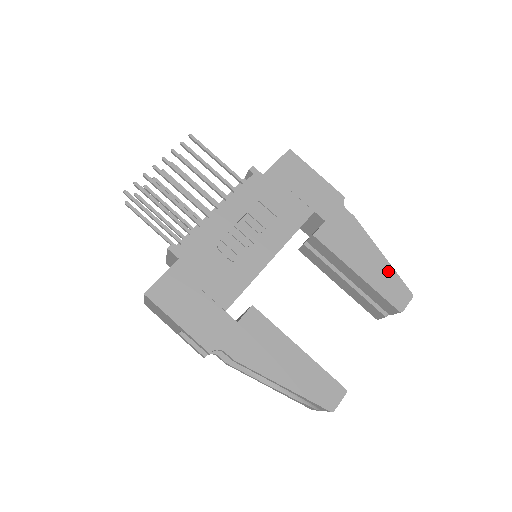
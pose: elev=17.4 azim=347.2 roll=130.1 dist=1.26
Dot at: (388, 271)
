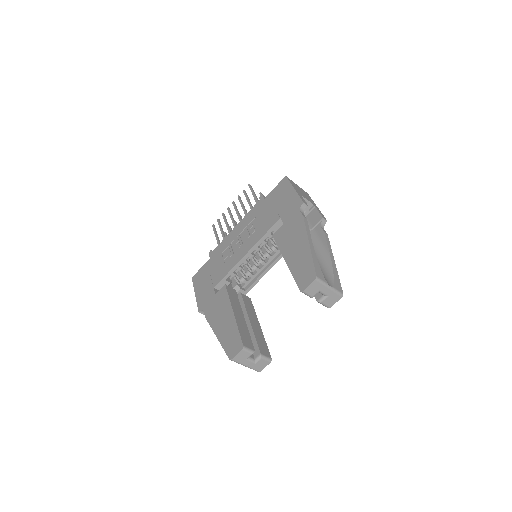
Dot at: (307, 258)
